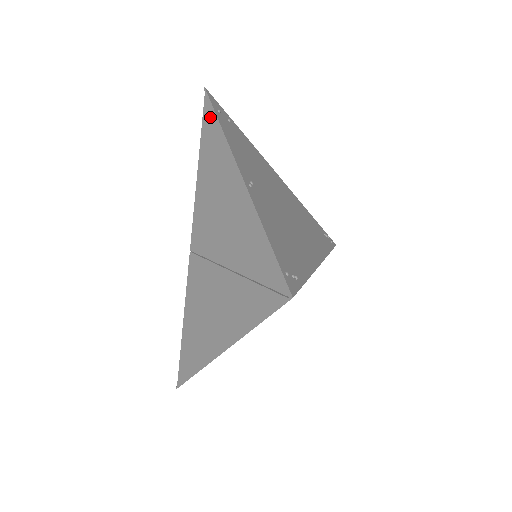
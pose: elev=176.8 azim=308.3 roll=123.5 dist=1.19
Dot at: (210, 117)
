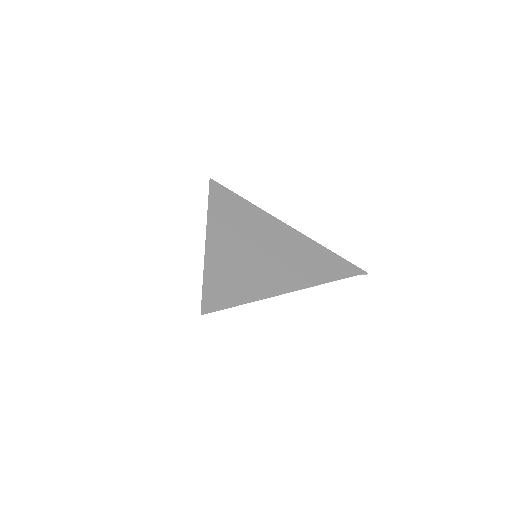
Dot at: occluded
